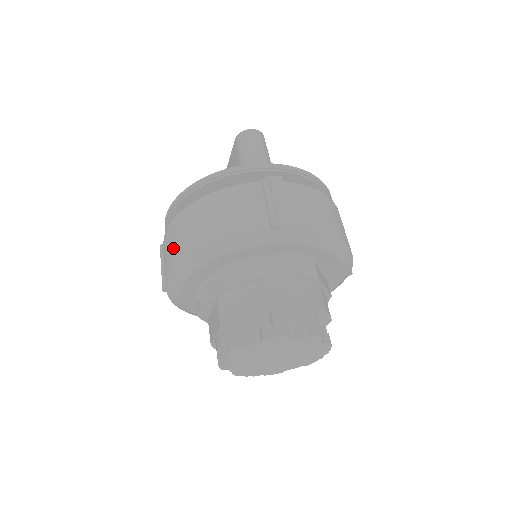
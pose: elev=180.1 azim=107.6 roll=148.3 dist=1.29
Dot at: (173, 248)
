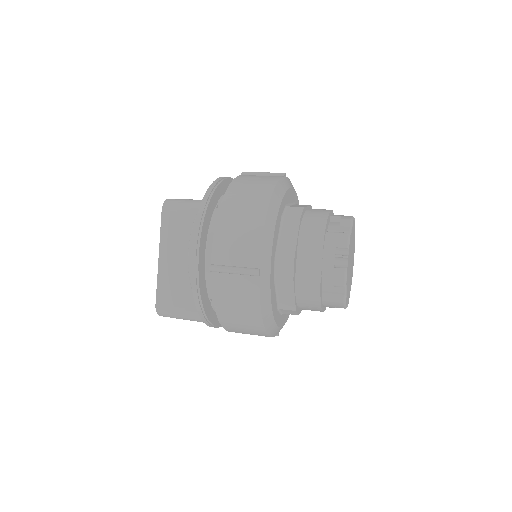
Dot at: (243, 228)
